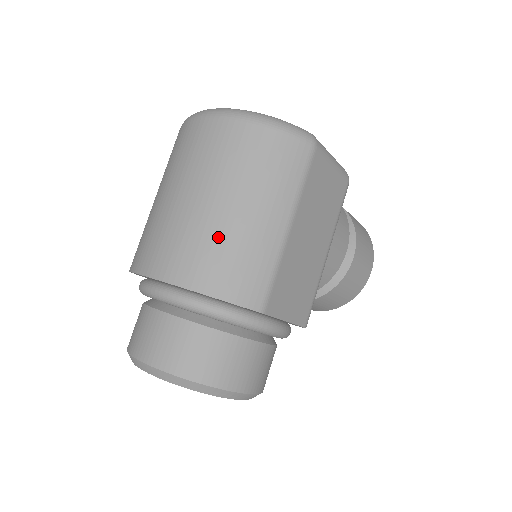
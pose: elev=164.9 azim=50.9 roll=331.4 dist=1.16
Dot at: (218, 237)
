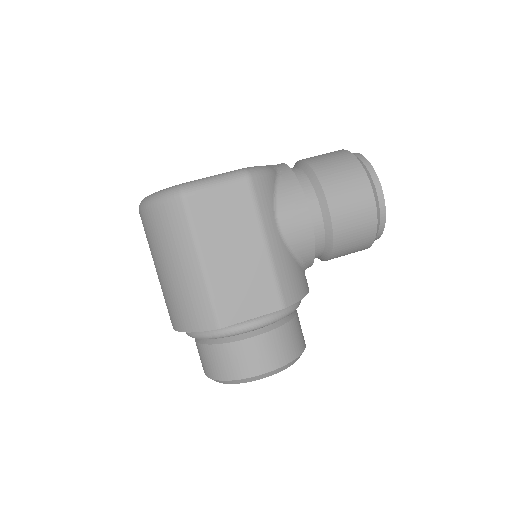
Dot at: (172, 294)
